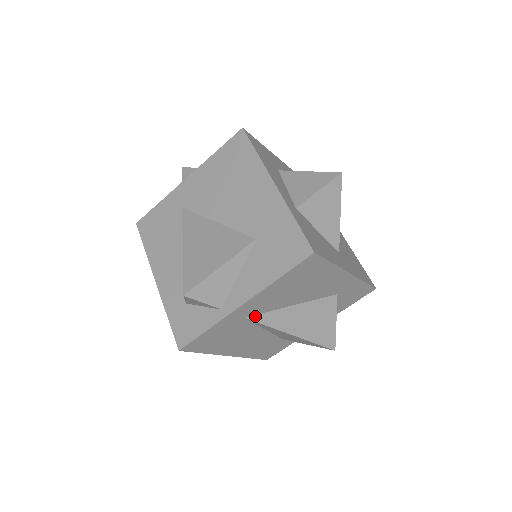
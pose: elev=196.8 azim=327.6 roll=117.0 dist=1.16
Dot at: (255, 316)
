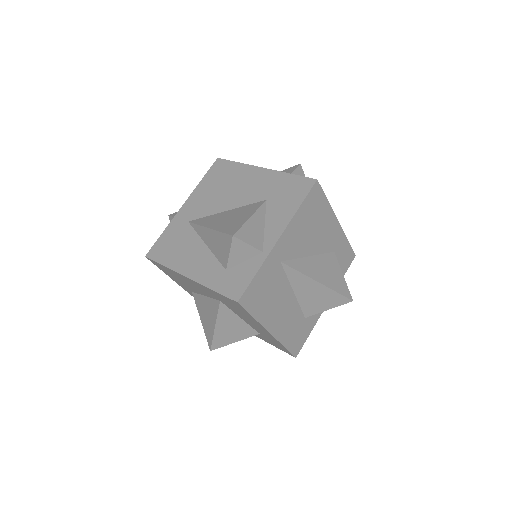
Dot at: (287, 261)
